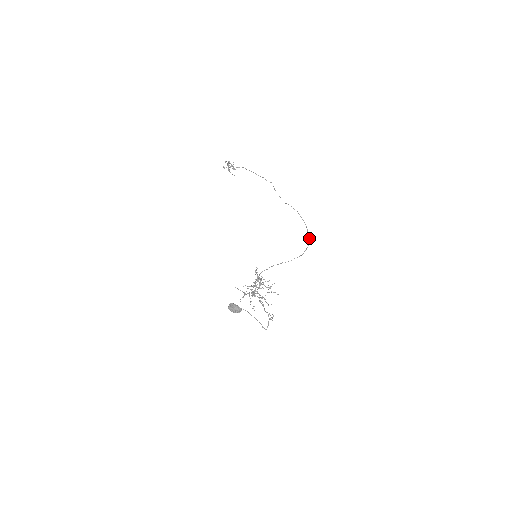
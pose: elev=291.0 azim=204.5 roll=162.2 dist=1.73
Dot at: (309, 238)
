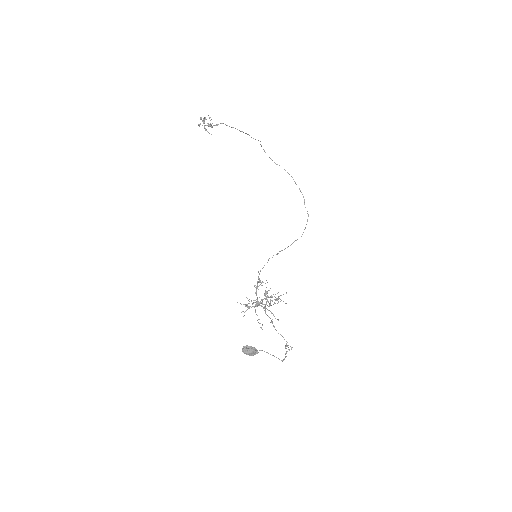
Dot at: (307, 211)
